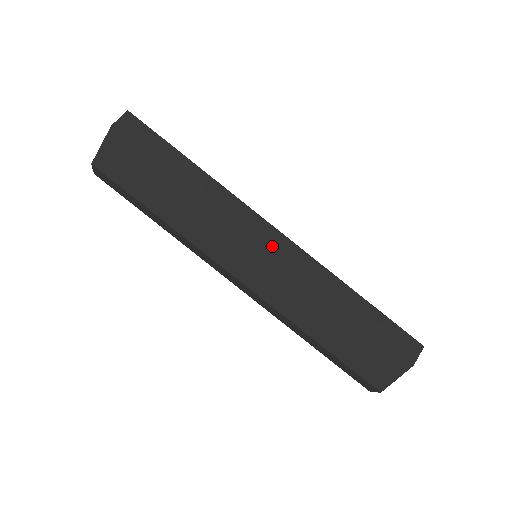
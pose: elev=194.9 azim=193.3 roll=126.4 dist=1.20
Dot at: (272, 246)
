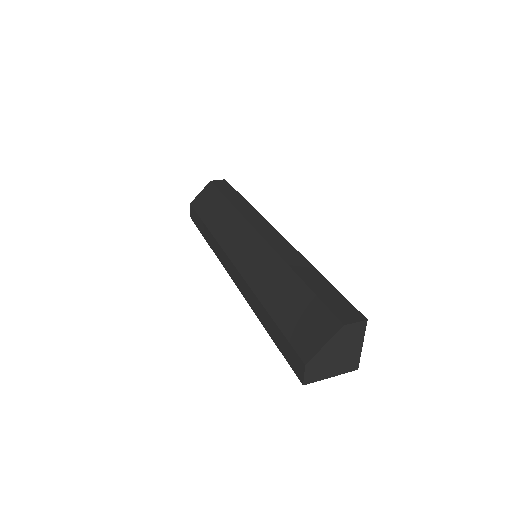
Dot at: (264, 233)
